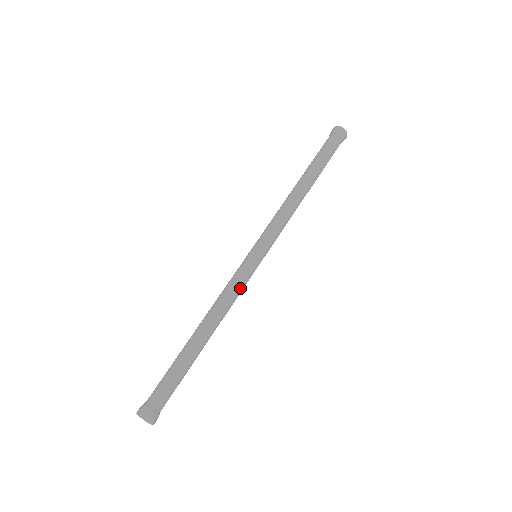
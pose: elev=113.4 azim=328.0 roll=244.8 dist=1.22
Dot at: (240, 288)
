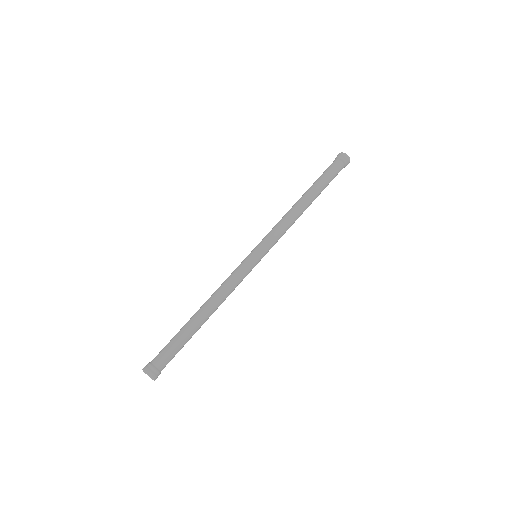
Dot at: (237, 279)
